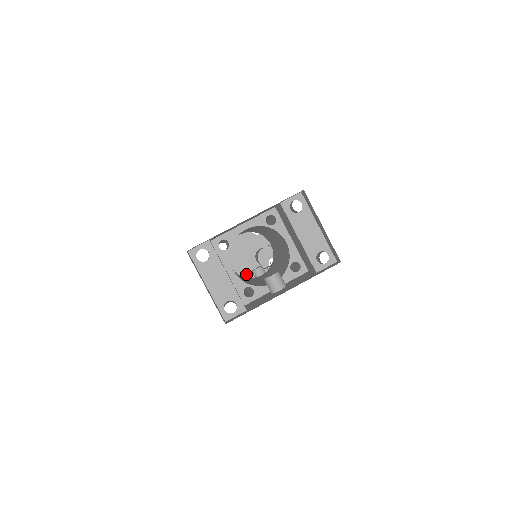
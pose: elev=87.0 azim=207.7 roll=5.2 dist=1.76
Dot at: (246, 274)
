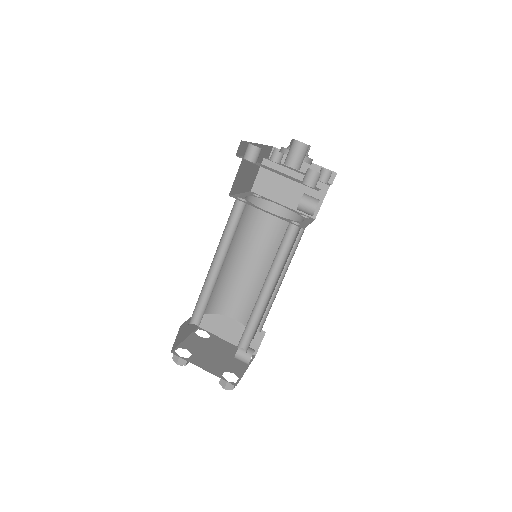
Dot at: (229, 370)
